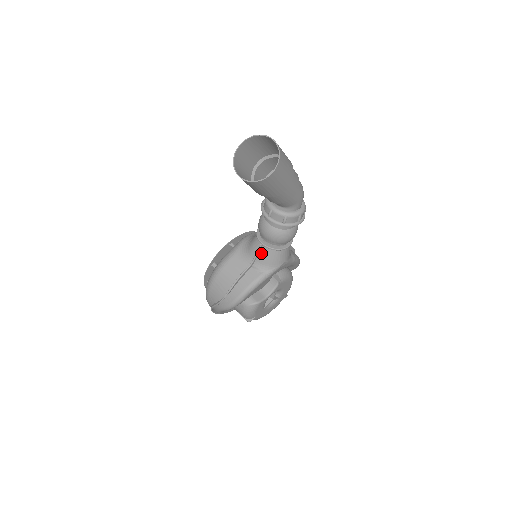
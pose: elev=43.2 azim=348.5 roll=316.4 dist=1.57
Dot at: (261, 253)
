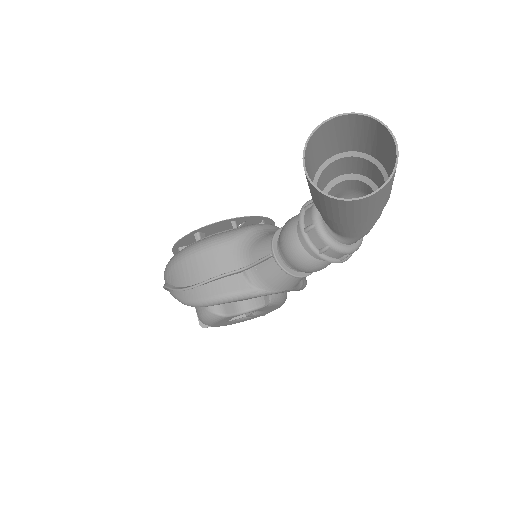
Dot at: (265, 264)
